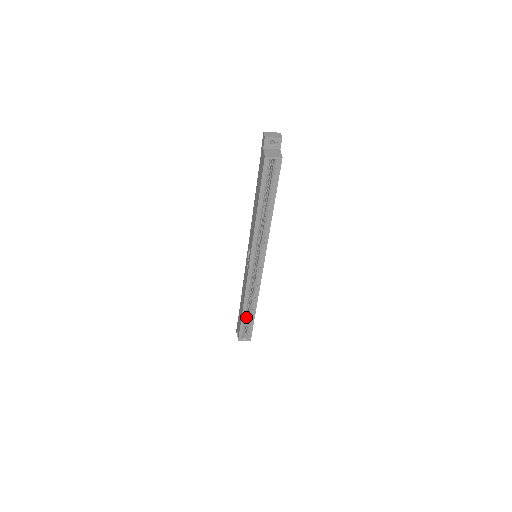
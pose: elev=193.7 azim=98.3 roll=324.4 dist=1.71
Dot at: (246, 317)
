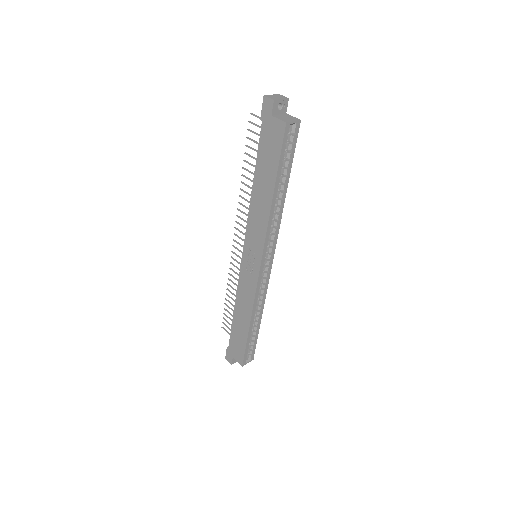
Dot at: (250, 334)
